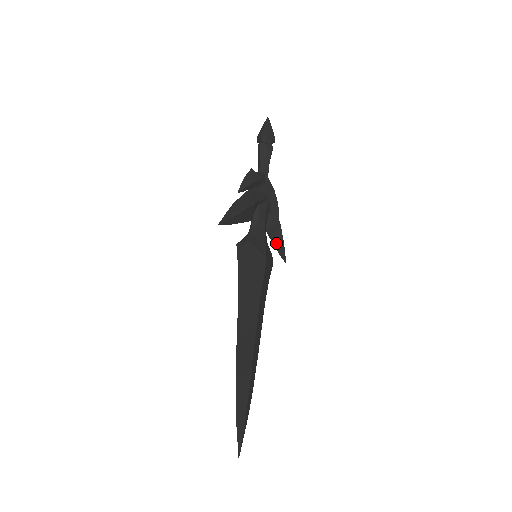
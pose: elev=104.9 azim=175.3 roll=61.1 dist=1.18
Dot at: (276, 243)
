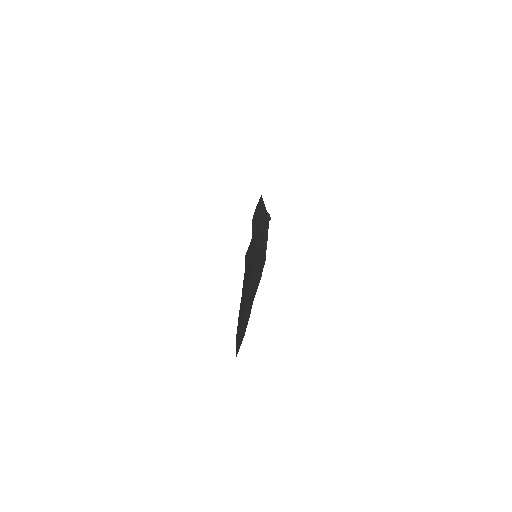
Dot at: occluded
